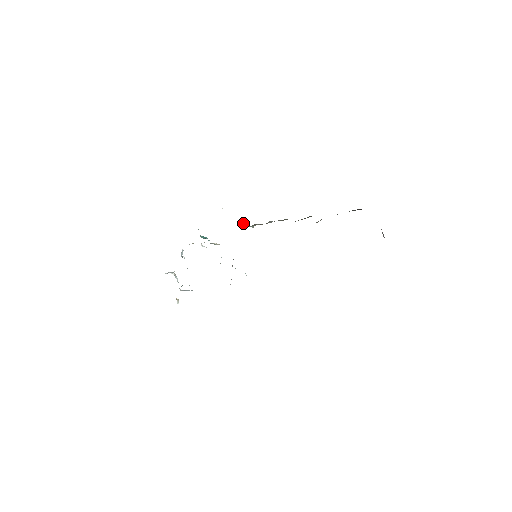
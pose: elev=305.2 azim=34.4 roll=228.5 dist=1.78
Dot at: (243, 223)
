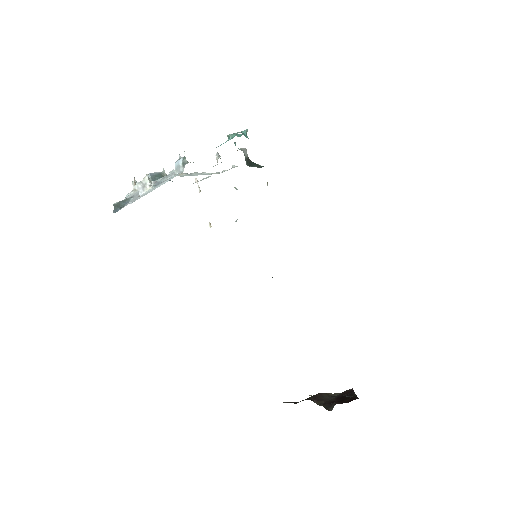
Dot at: occluded
